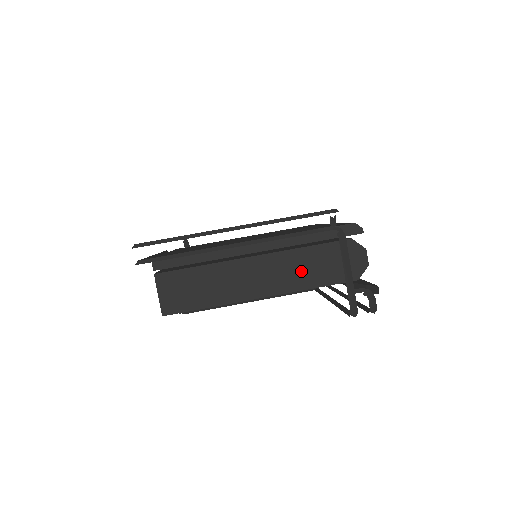
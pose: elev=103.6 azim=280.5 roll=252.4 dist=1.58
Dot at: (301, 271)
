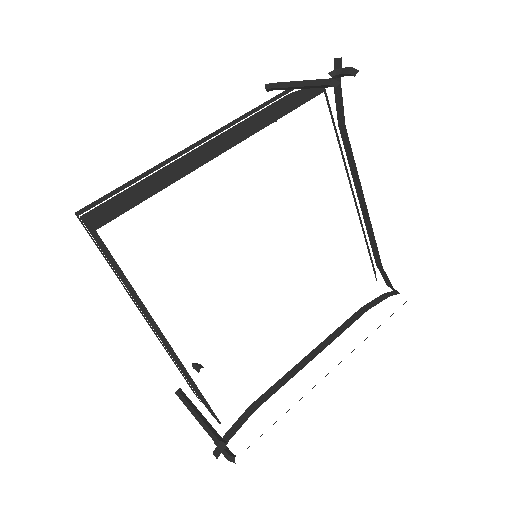
Dot at: (255, 124)
